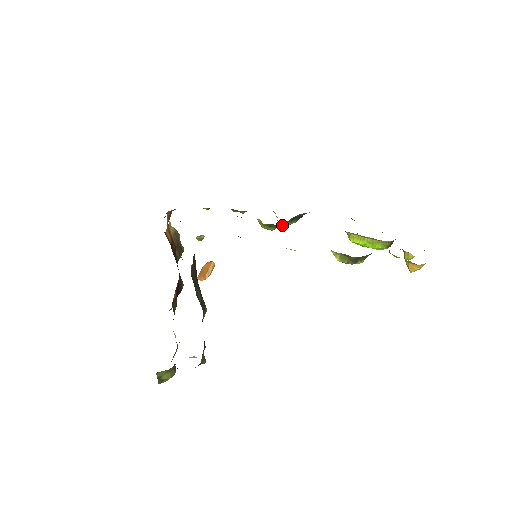
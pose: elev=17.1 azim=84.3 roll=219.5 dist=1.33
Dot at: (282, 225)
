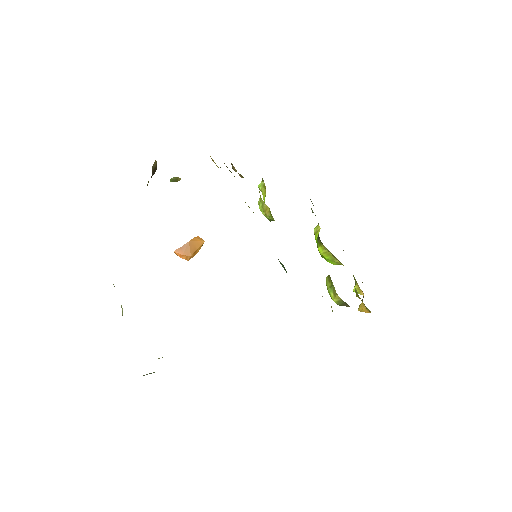
Dot at: occluded
